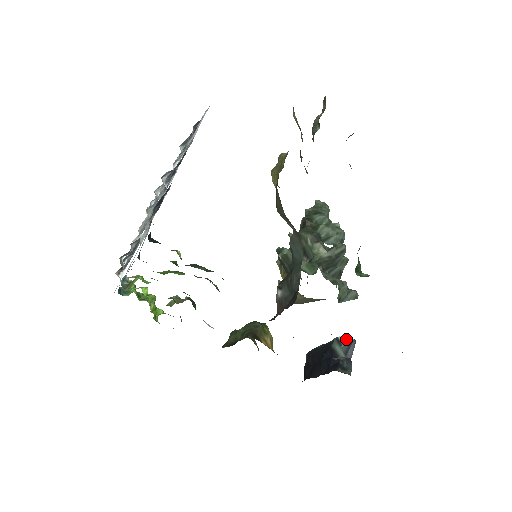
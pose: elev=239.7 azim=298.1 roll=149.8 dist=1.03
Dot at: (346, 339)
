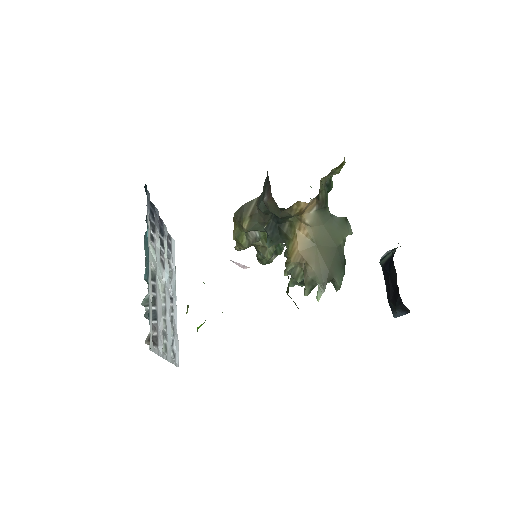
Dot at: (386, 253)
